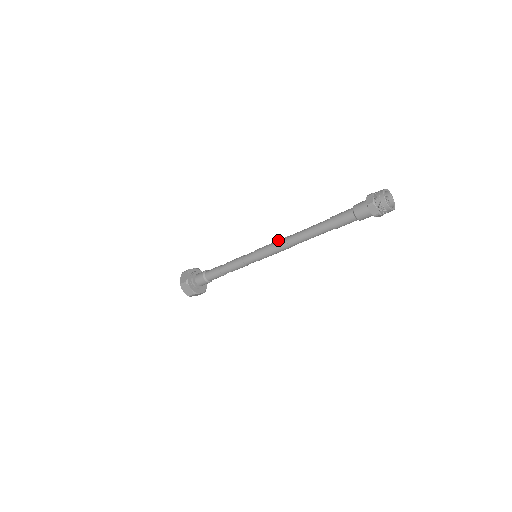
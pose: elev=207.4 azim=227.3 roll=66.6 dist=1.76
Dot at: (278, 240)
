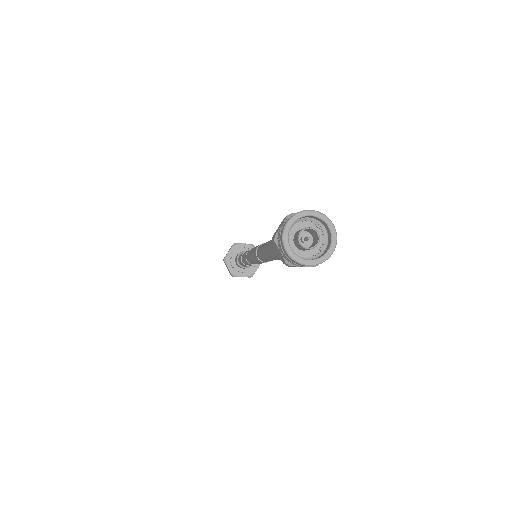
Dot at: occluded
